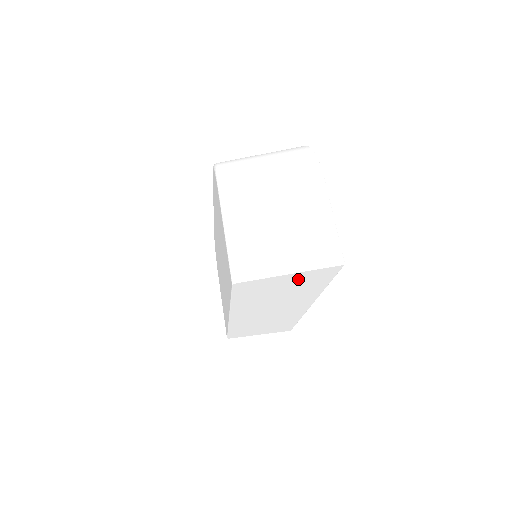
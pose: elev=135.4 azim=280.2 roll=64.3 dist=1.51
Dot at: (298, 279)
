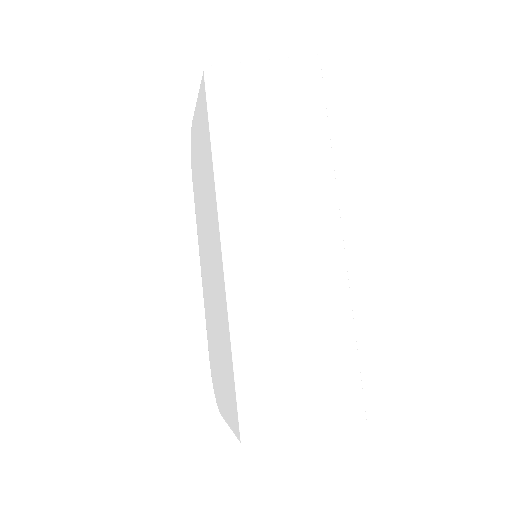
Dot at: (281, 86)
